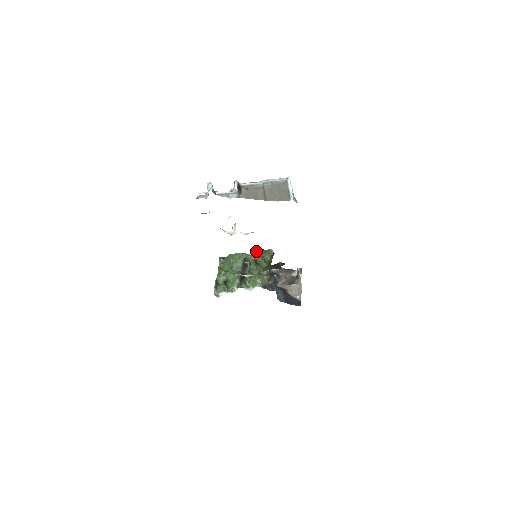
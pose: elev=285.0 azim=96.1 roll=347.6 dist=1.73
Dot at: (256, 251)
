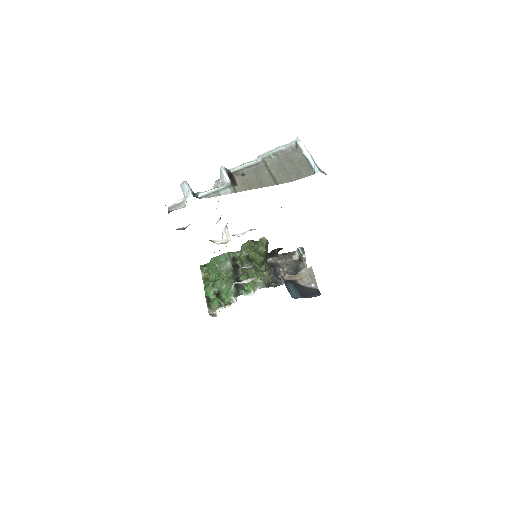
Dot at: (245, 245)
